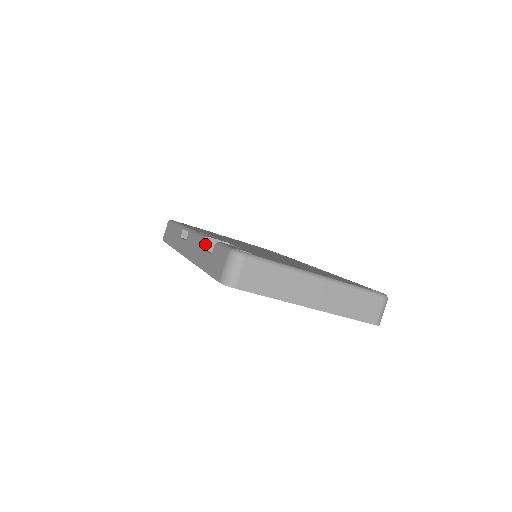
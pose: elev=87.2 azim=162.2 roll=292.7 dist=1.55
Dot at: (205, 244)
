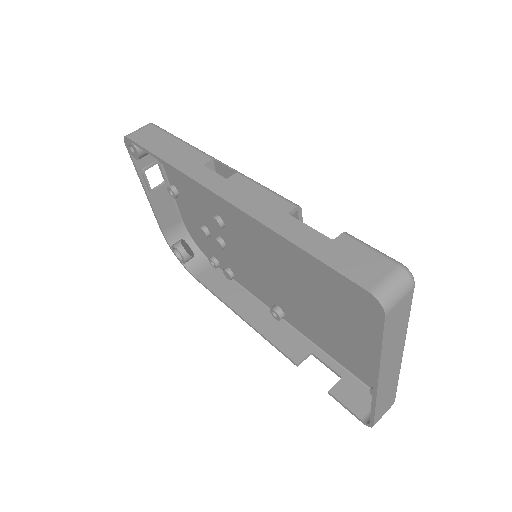
Dot at: occluded
